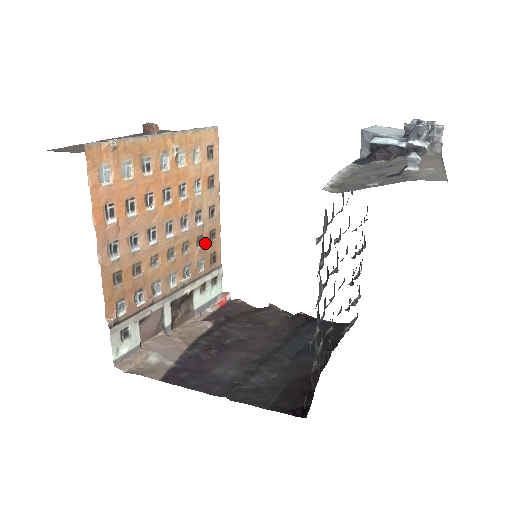
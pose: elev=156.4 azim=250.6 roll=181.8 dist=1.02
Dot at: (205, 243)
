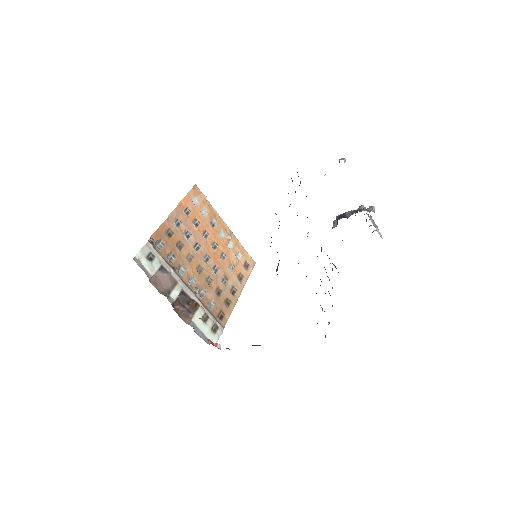
Dot at: (221, 298)
